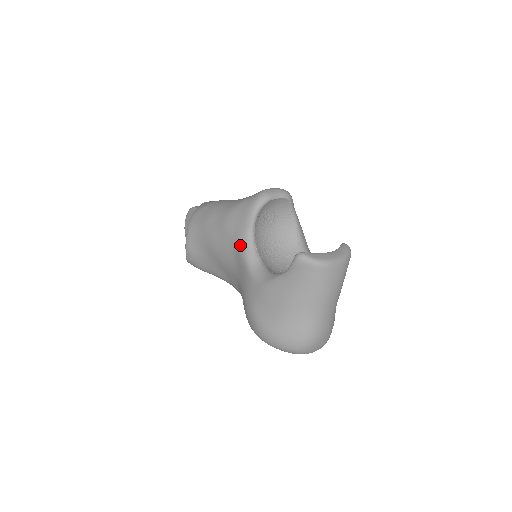
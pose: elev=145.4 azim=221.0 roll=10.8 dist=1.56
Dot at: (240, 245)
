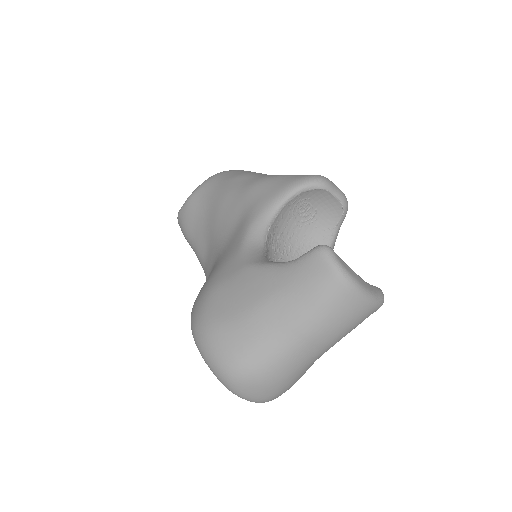
Dot at: (254, 213)
